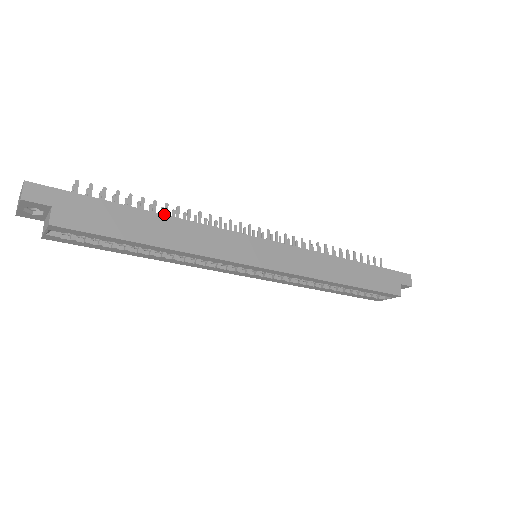
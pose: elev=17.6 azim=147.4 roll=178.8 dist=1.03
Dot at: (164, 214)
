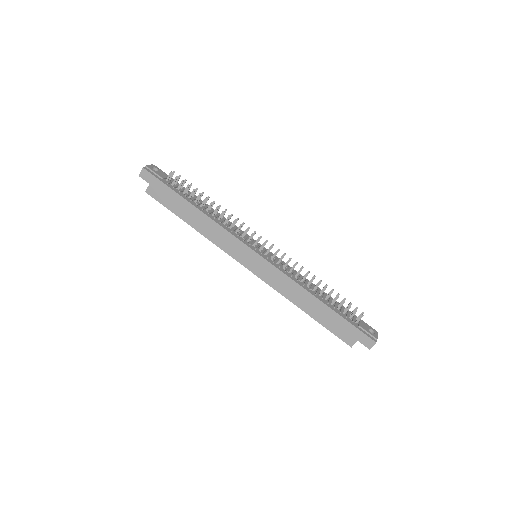
Dot at: (200, 210)
